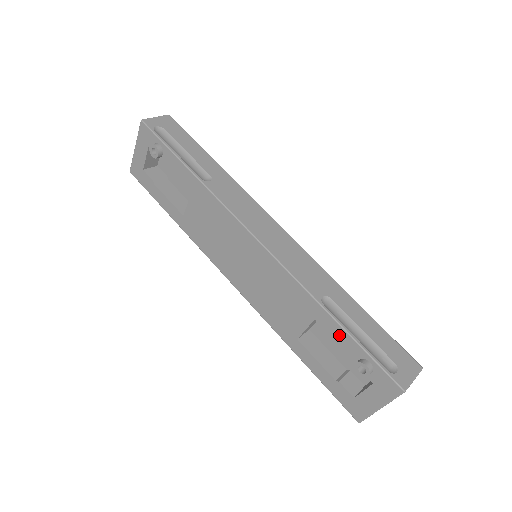
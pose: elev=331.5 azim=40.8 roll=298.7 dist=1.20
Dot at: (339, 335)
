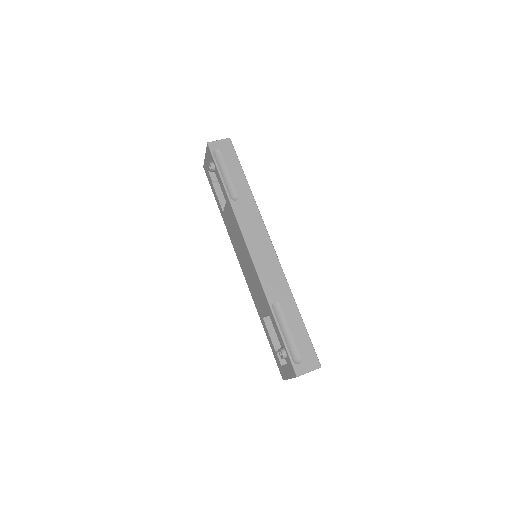
Dot at: (276, 329)
